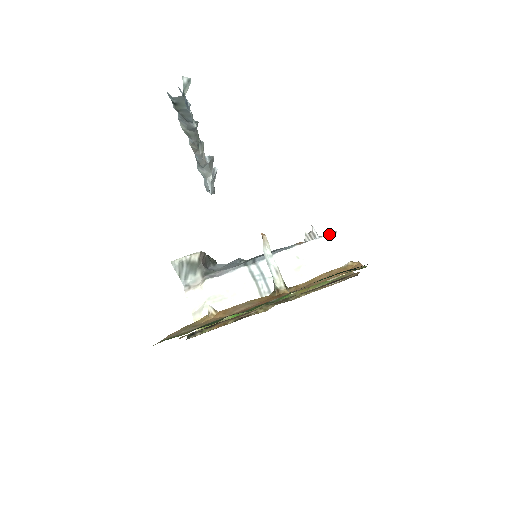
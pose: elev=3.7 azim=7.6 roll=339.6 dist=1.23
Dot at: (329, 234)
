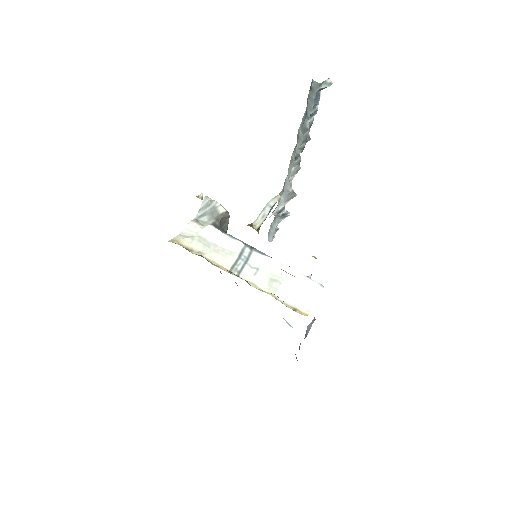
Dot at: (317, 282)
